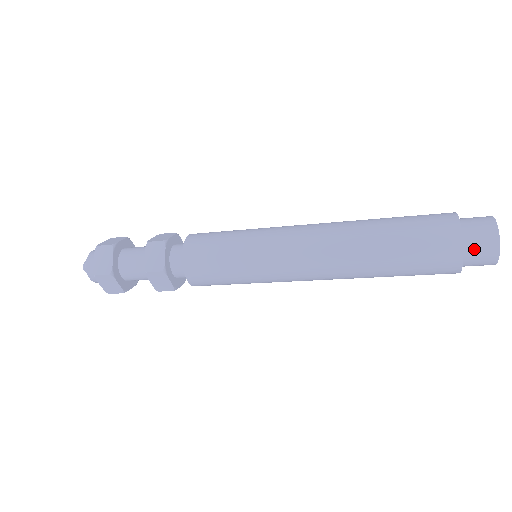
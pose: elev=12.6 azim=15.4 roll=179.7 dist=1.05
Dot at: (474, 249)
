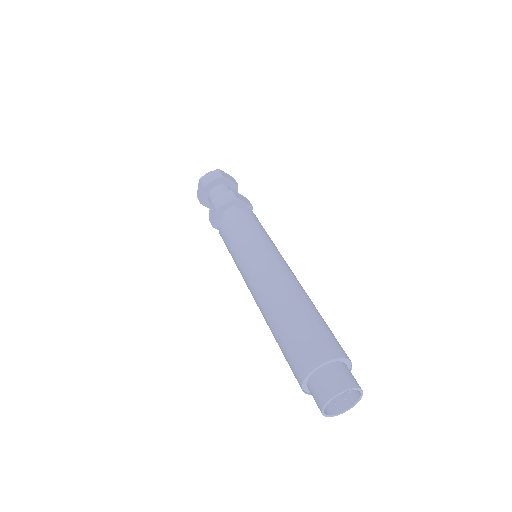
Dot at: occluded
